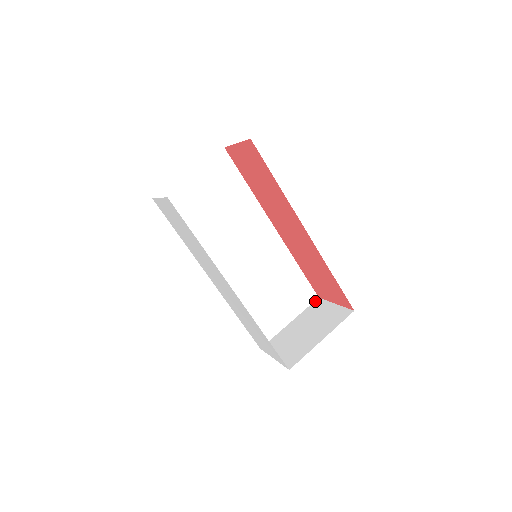
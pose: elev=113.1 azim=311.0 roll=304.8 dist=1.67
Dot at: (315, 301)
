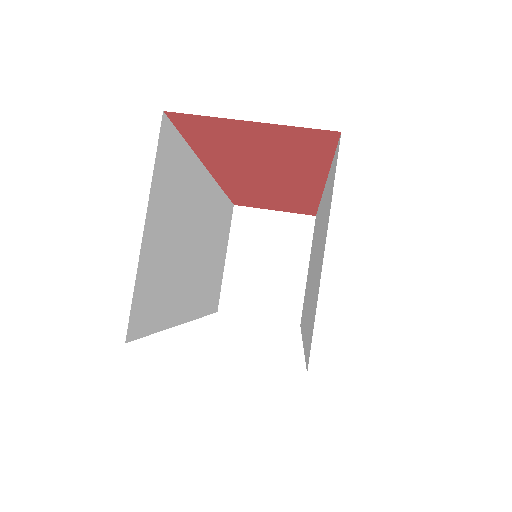
Dot at: (234, 213)
